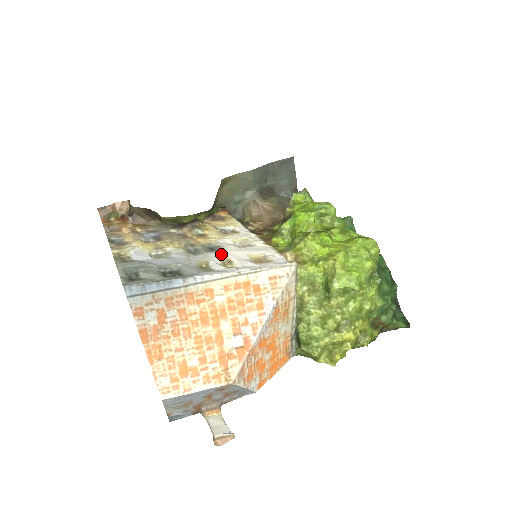
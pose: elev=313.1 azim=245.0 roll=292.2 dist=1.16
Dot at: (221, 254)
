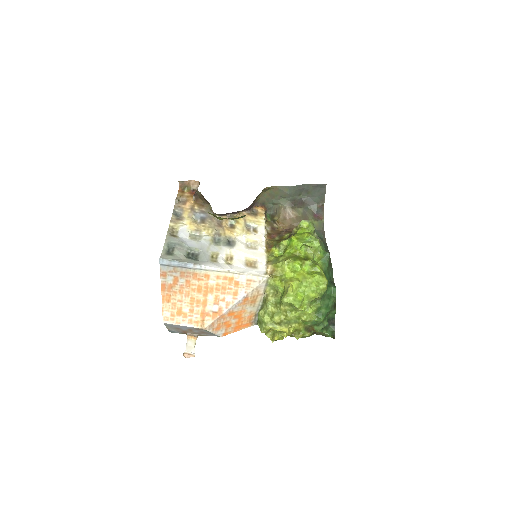
Dot at: (230, 250)
